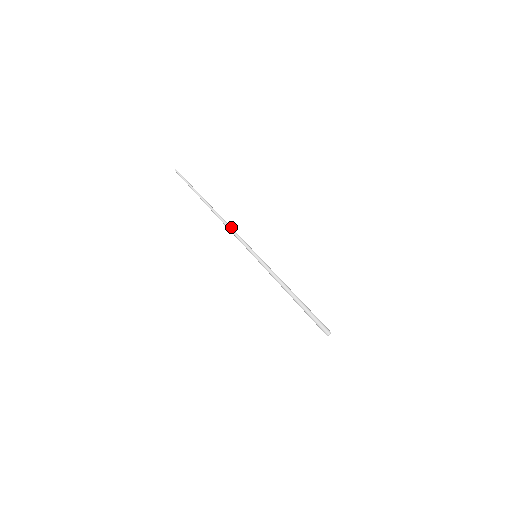
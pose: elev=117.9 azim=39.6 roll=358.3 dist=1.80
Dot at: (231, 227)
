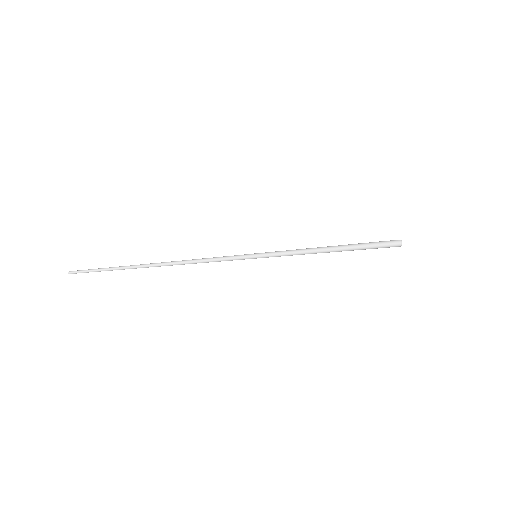
Dot at: (199, 262)
